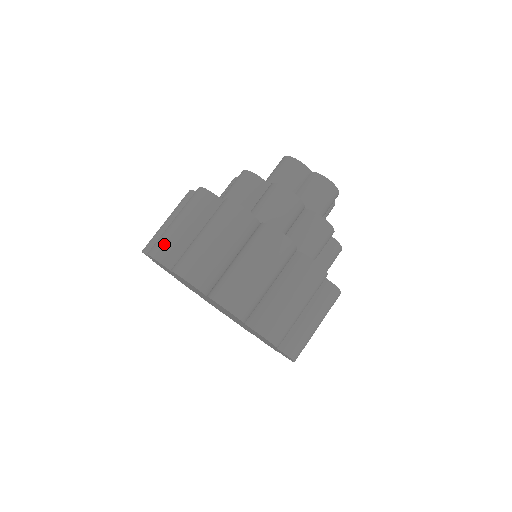
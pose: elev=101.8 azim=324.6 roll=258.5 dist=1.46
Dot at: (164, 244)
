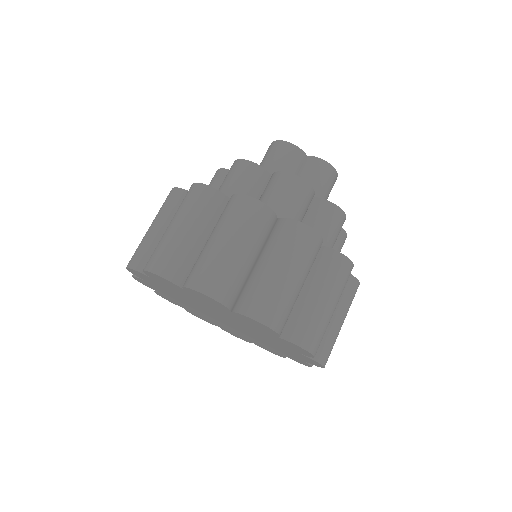
Dot at: (167, 256)
